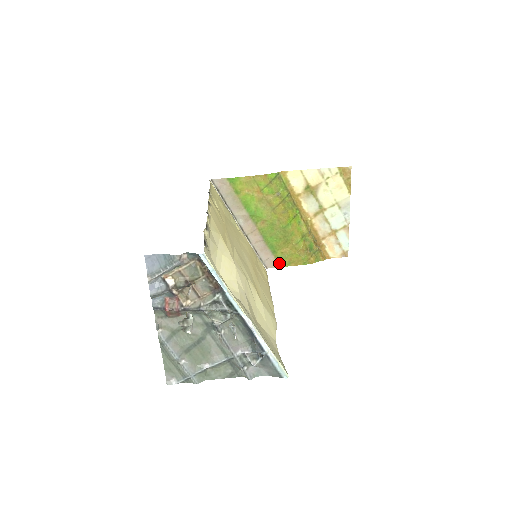
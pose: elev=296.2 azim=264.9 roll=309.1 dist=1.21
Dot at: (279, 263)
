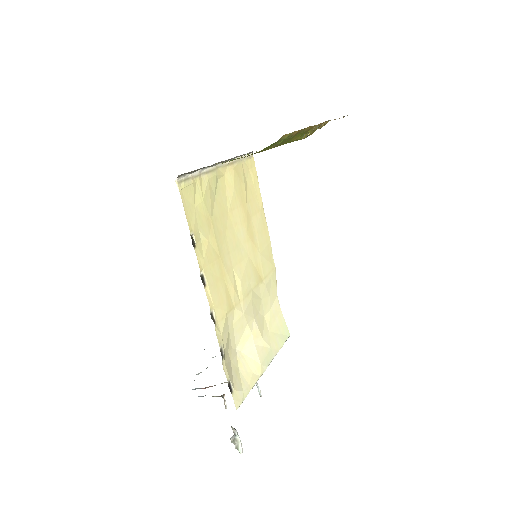
Dot at: occluded
